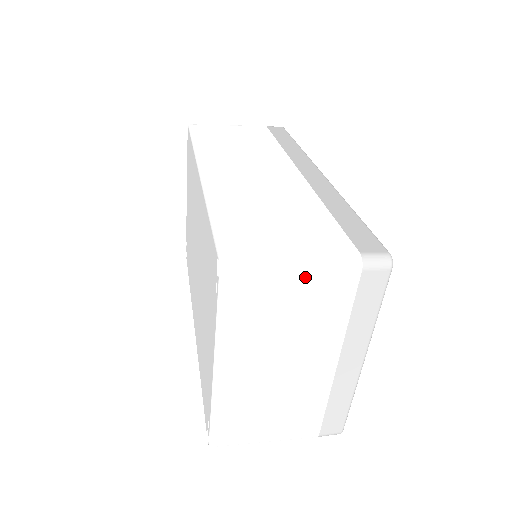
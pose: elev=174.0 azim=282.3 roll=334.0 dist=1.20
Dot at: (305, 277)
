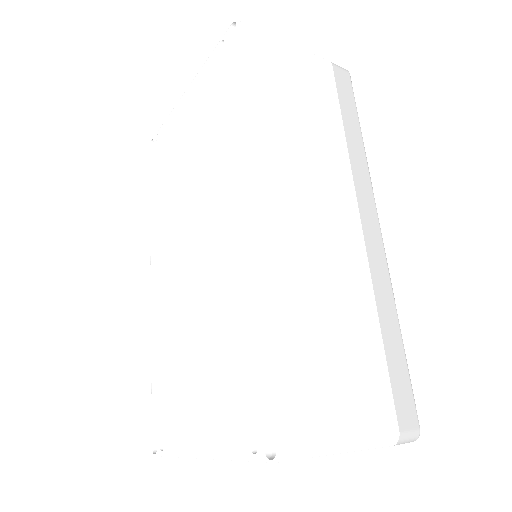
Dot at: occluded
